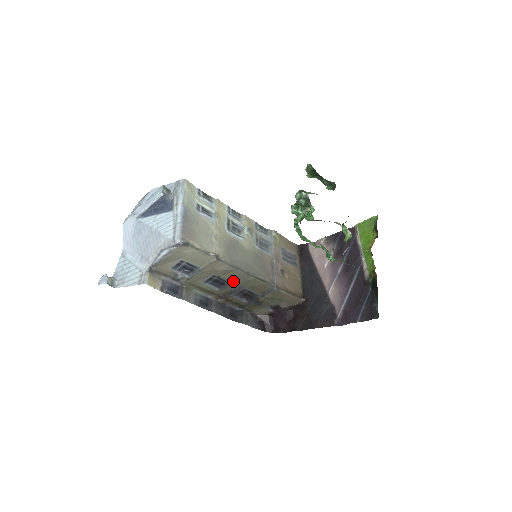
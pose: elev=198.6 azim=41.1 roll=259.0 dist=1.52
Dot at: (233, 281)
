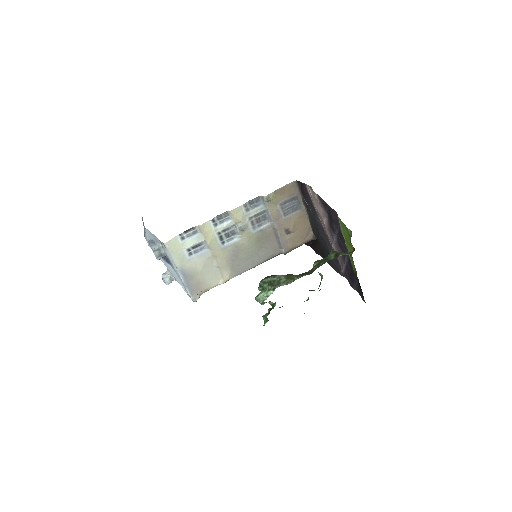
Dot at: occluded
